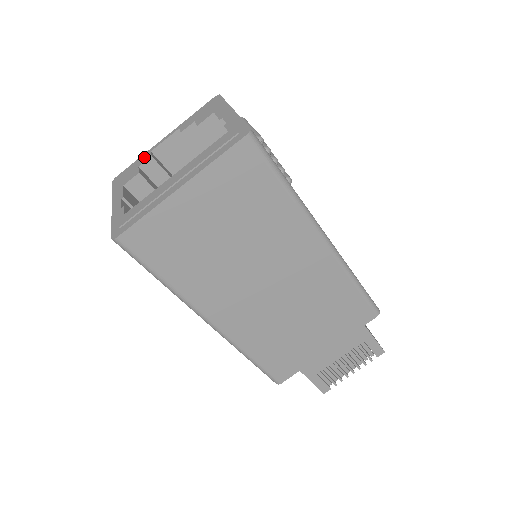
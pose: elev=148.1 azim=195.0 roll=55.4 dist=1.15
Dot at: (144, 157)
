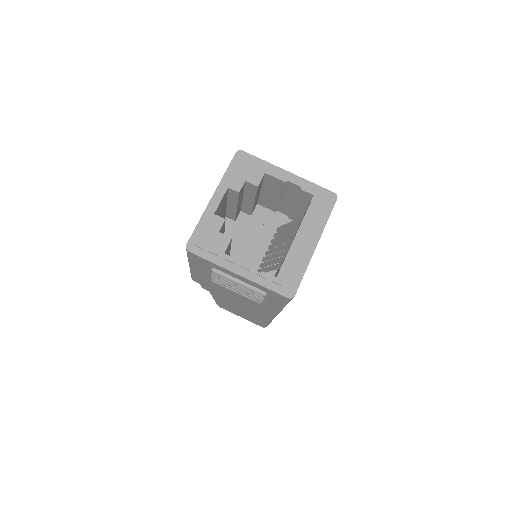
Dot at: (213, 221)
